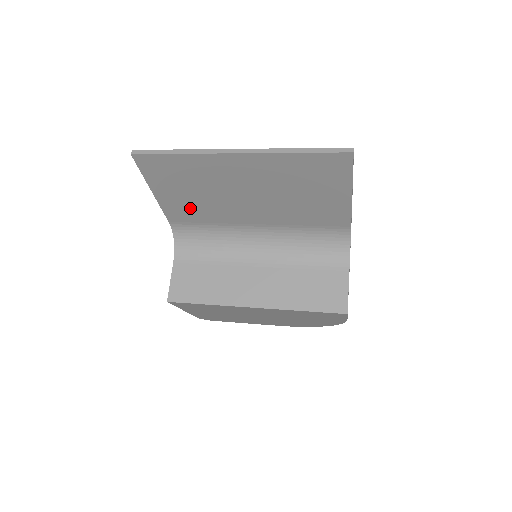
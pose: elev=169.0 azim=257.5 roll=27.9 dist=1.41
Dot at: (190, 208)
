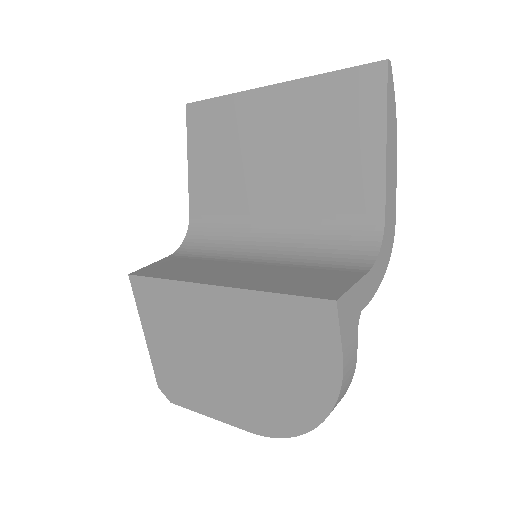
Dot at: (213, 187)
